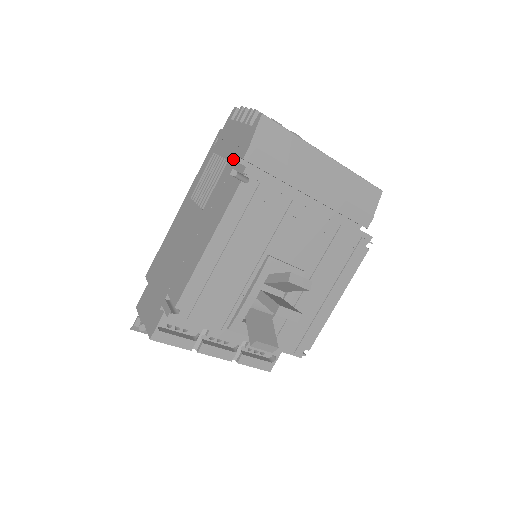
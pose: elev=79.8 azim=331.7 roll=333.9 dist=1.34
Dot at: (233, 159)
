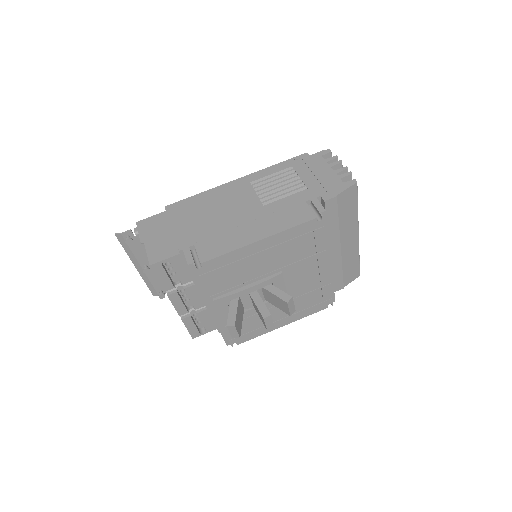
Dot at: (314, 192)
